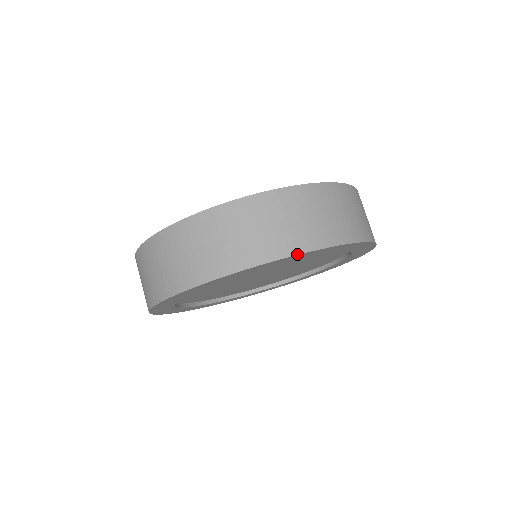
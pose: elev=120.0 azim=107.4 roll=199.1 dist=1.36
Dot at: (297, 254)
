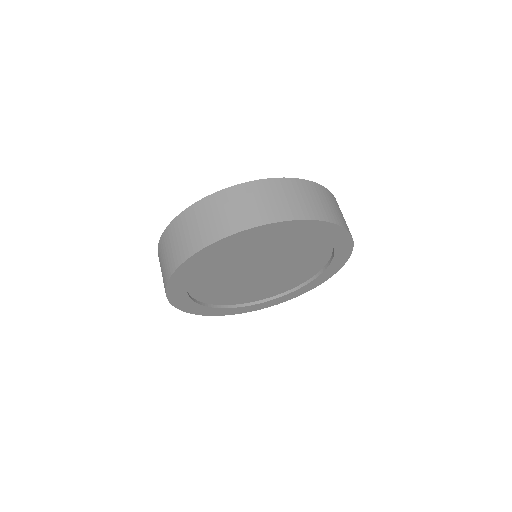
Dot at: (251, 228)
